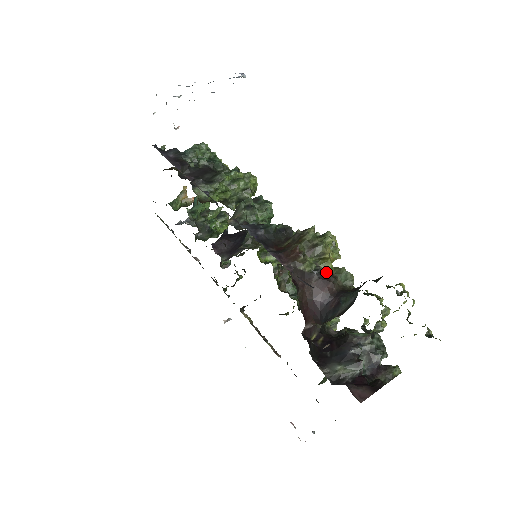
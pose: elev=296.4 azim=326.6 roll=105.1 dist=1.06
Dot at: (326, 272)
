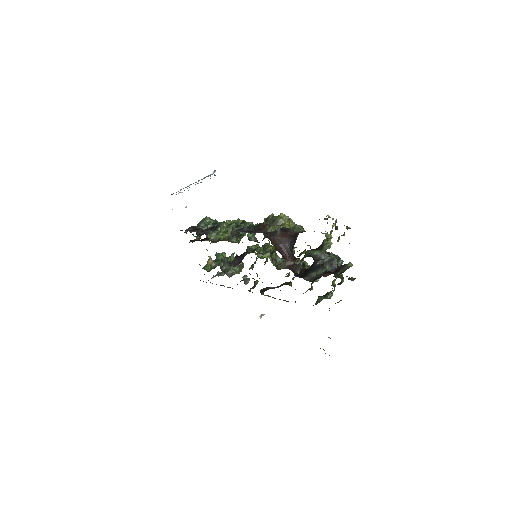
Dot at: (285, 229)
